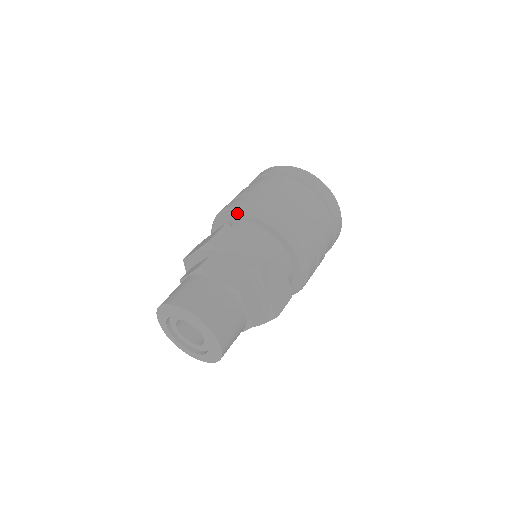
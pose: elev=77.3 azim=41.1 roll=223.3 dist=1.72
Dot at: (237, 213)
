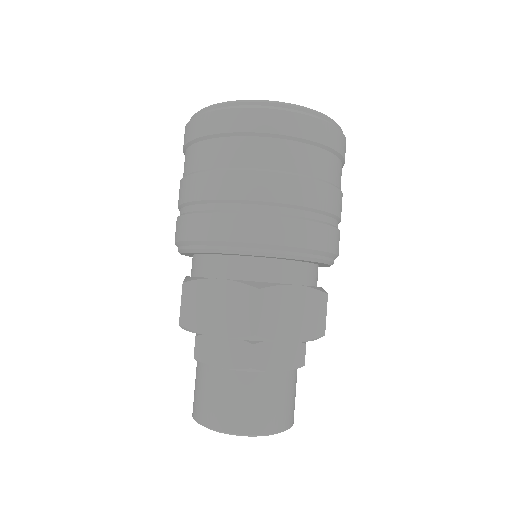
Dot at: (186, 252)
